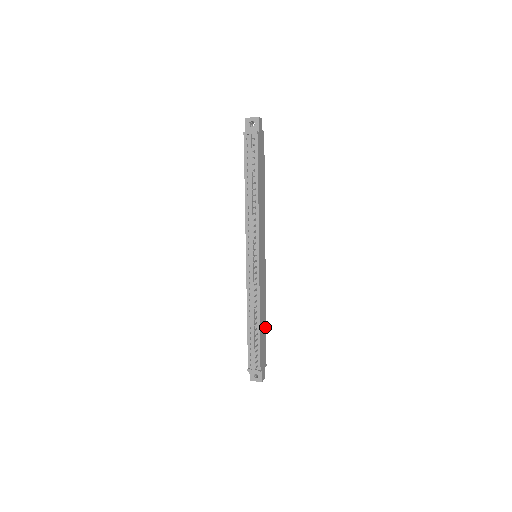
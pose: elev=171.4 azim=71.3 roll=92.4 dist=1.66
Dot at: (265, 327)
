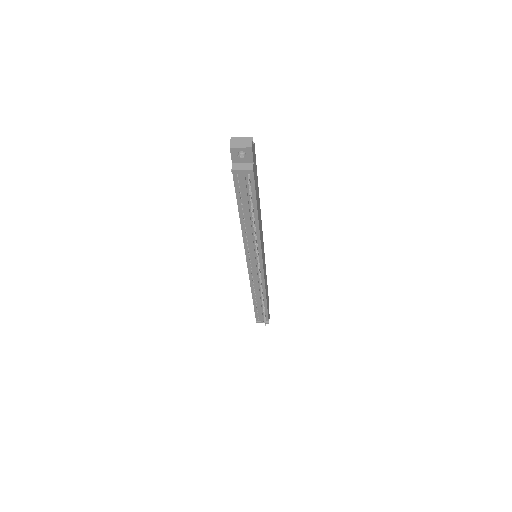
Dot at: (267, 289)
